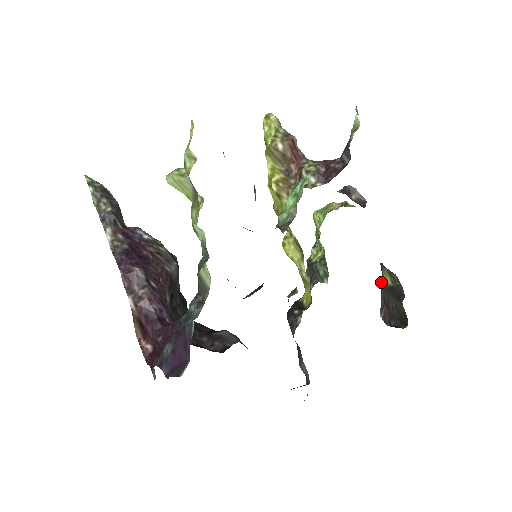
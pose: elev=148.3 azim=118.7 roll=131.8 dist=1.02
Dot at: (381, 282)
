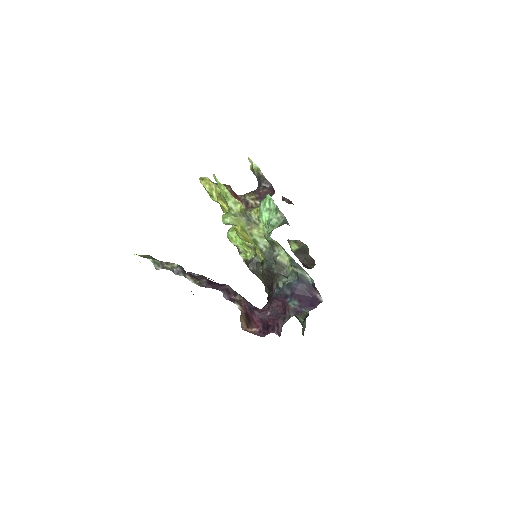
Dot at: (292, 250)
